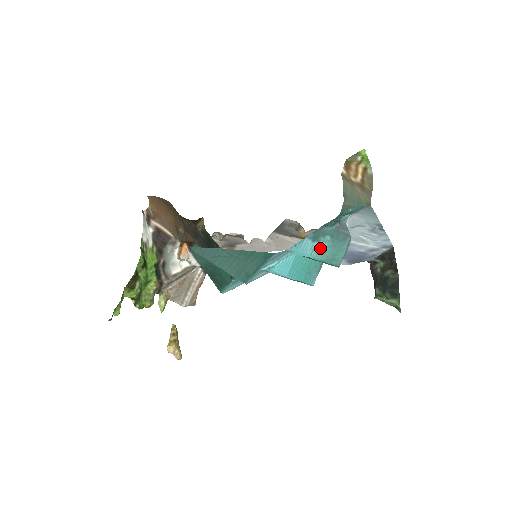
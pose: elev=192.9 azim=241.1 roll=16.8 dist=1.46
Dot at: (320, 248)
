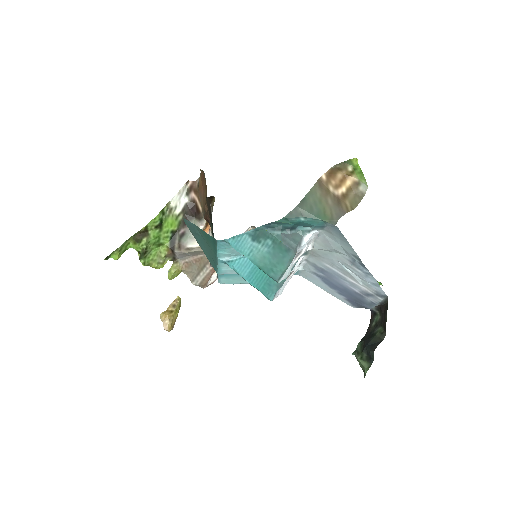
Dot at: (259, 251)
